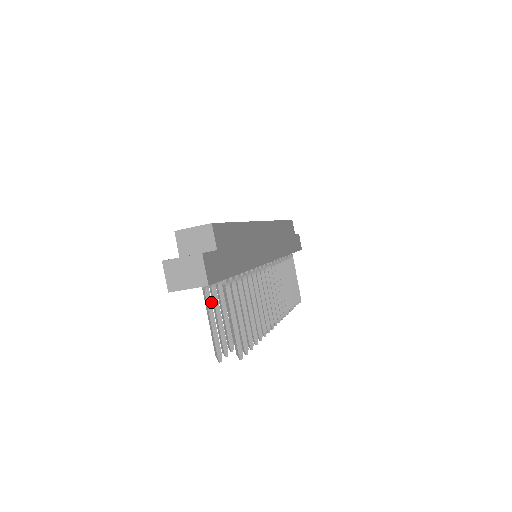
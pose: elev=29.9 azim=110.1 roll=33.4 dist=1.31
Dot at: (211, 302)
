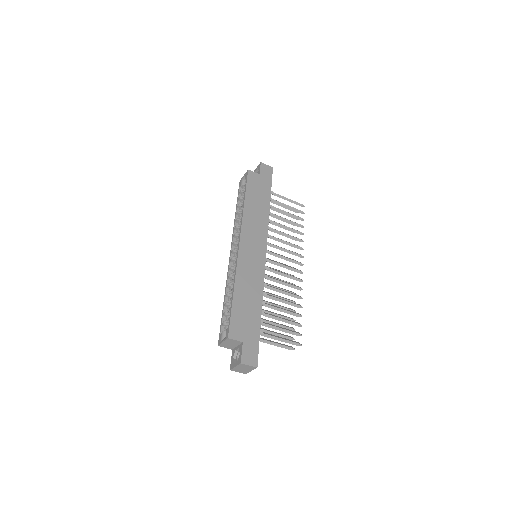
Dot at: (264, 340)
